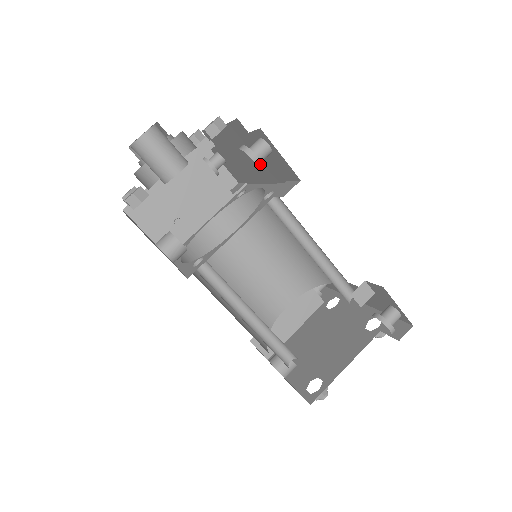
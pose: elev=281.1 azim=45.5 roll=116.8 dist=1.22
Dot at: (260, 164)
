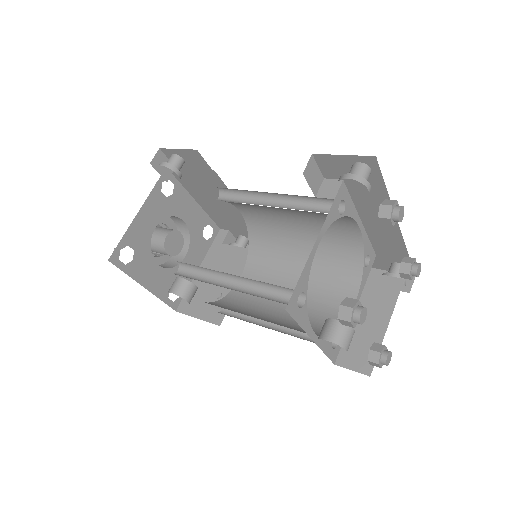
Dot at: (168, 165)
